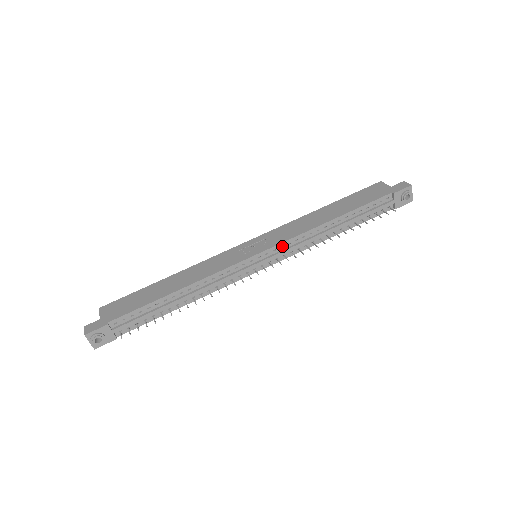
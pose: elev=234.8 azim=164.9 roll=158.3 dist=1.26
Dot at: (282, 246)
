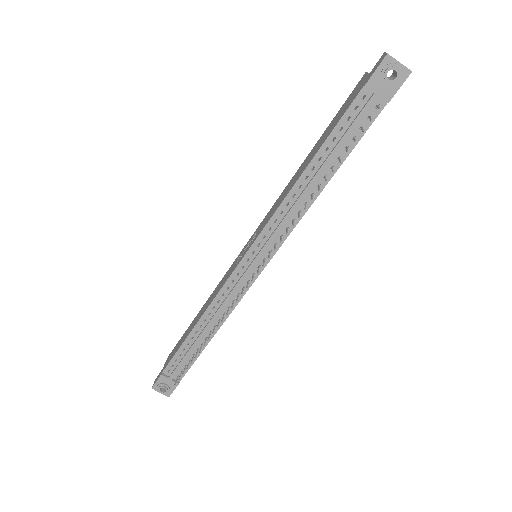
Dot at: (265, 235)
